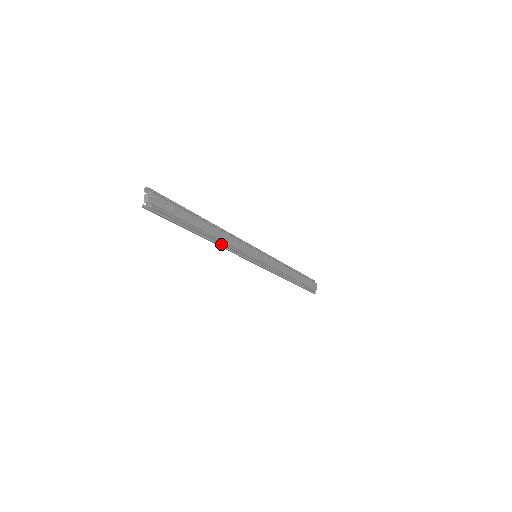
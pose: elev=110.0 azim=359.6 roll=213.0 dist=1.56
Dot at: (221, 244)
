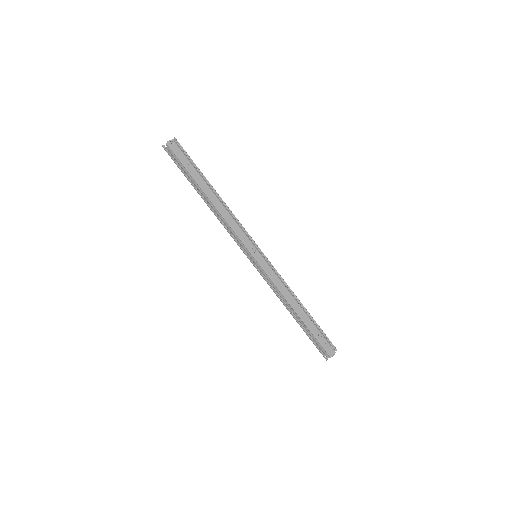
Dot at: (219, 216)
